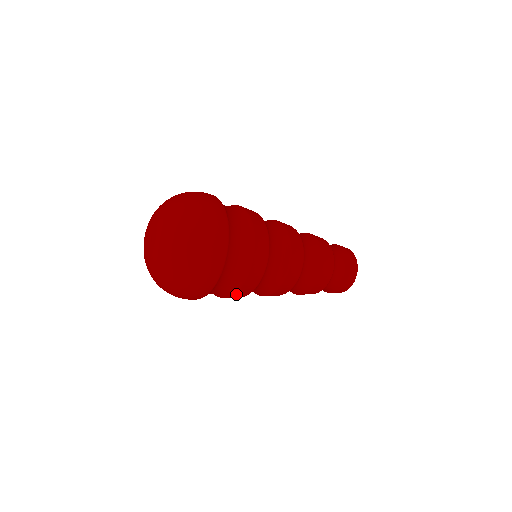
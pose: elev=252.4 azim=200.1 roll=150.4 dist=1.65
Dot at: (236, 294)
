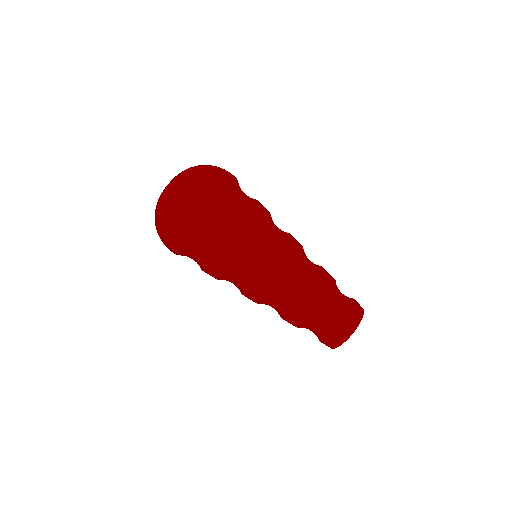
Dot at: occluded
